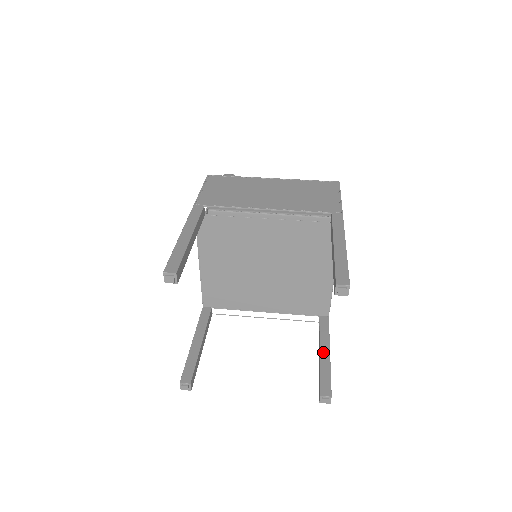
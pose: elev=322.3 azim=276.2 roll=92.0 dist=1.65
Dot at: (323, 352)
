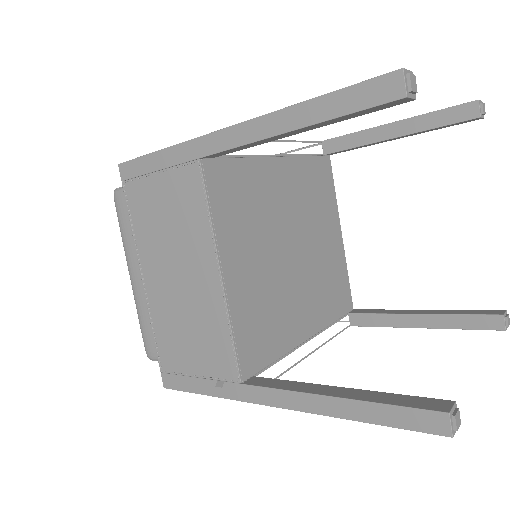
Dot at: (419, 312)
